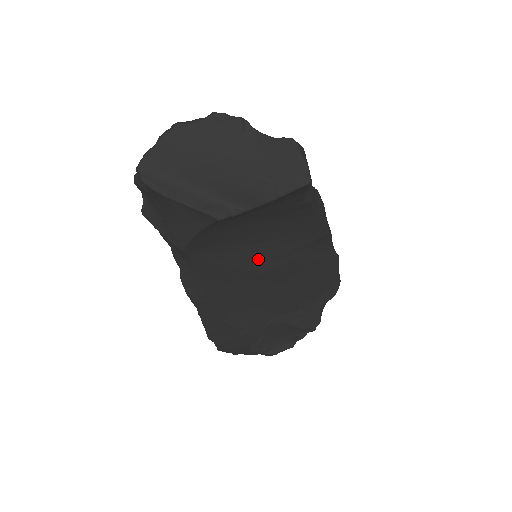
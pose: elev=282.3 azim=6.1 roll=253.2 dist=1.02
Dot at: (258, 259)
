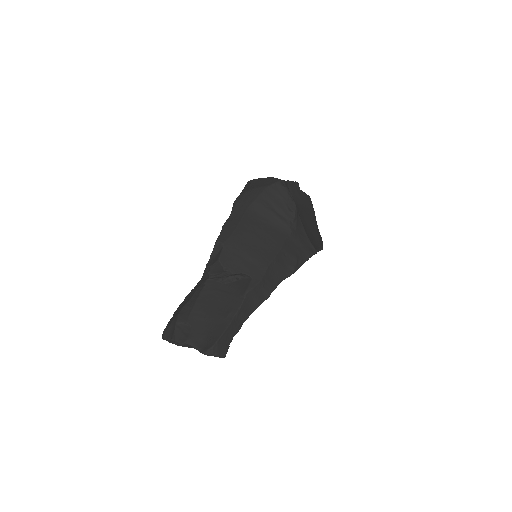
Dot at: occluded
